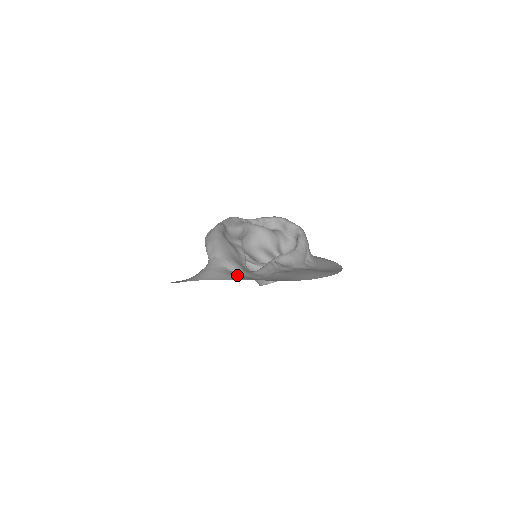
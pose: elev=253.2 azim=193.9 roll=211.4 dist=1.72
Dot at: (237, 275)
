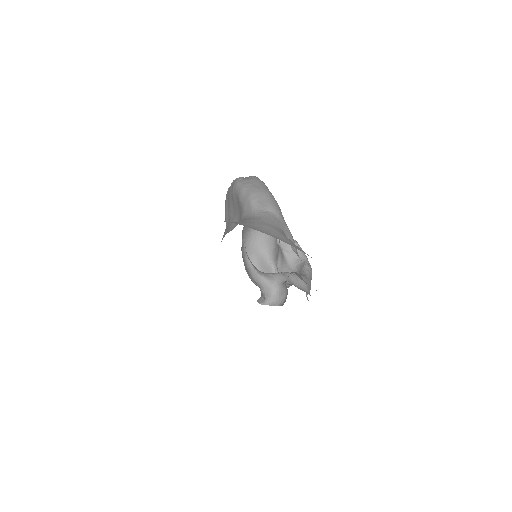
Dot at: occluded
